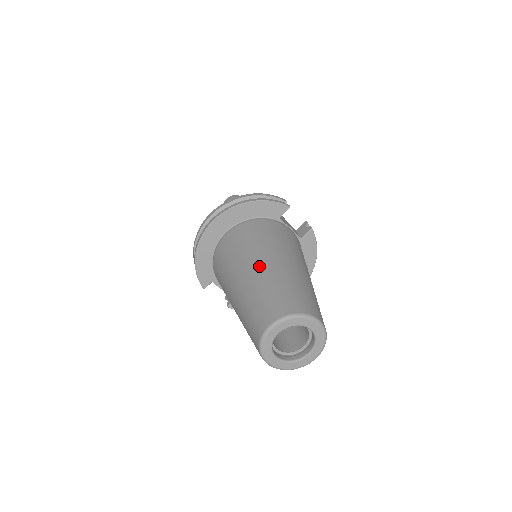
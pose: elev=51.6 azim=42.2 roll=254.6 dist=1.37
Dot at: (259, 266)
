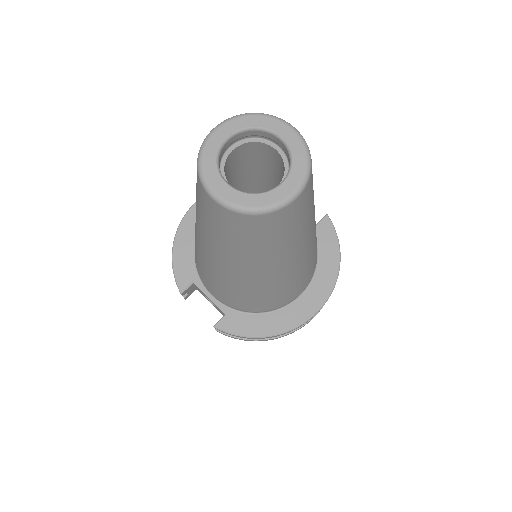
Dot at: occluded
